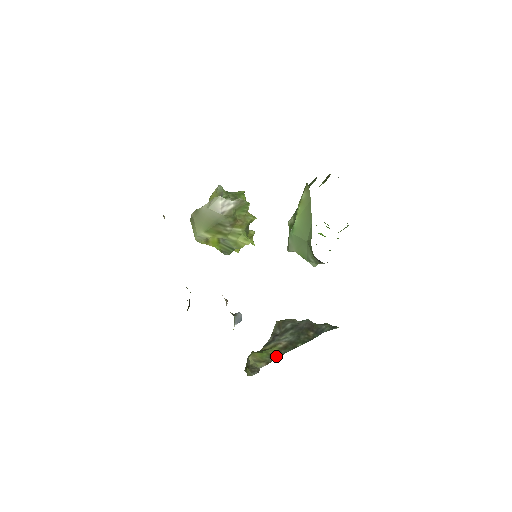
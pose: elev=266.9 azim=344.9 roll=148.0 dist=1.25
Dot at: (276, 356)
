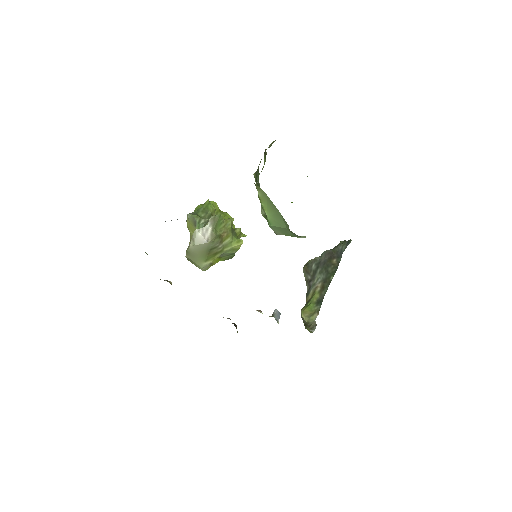
Dot at: (320, 301)
